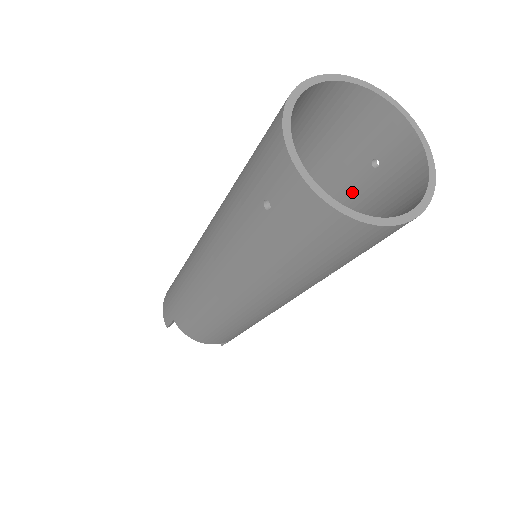
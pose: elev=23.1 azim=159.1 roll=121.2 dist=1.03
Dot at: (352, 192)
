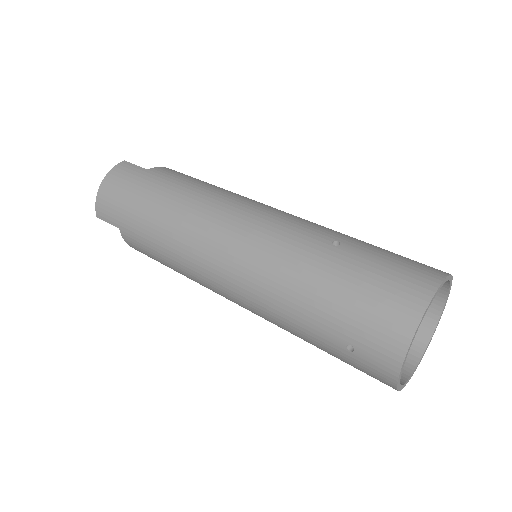
Dot at: occluded
